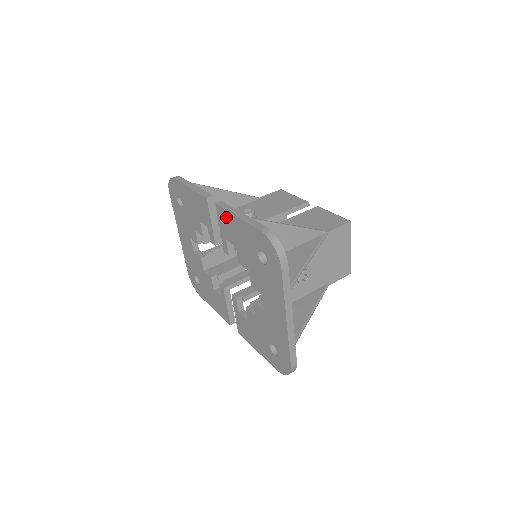
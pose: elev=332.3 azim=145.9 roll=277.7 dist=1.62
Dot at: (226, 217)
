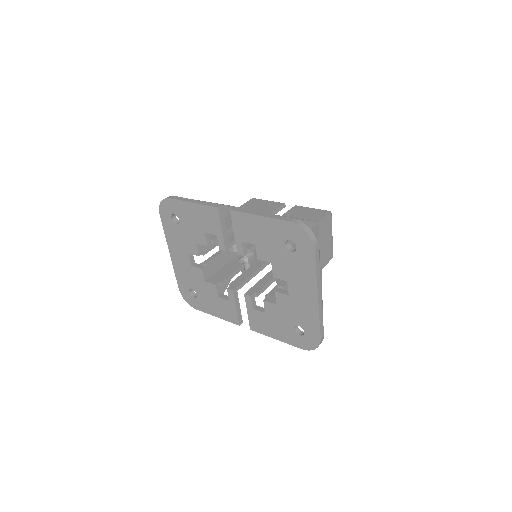
Dot at: (244, 220)
